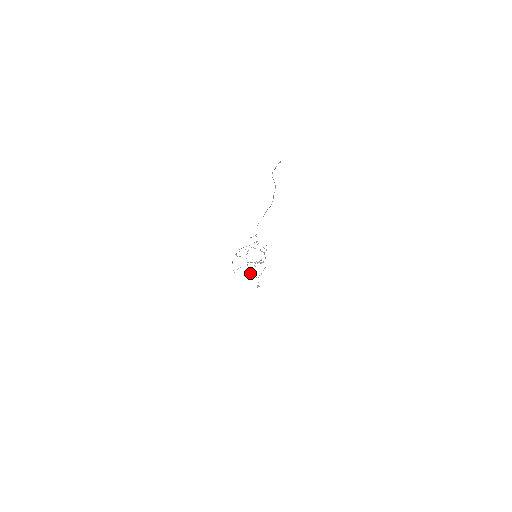
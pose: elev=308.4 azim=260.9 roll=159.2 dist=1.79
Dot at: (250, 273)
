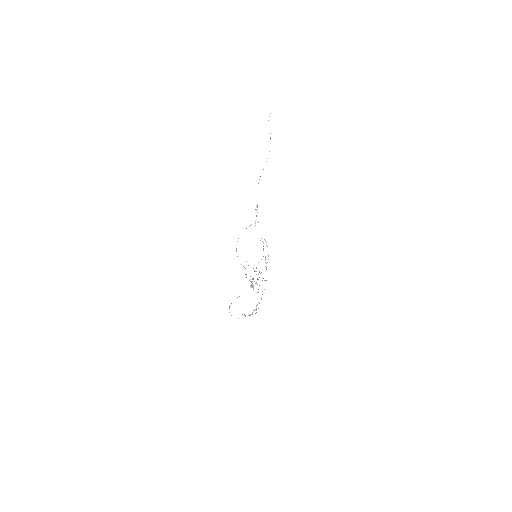
Dot at: (246, 274)
